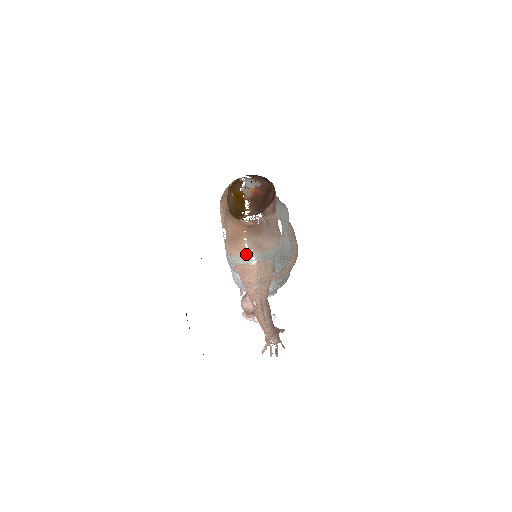
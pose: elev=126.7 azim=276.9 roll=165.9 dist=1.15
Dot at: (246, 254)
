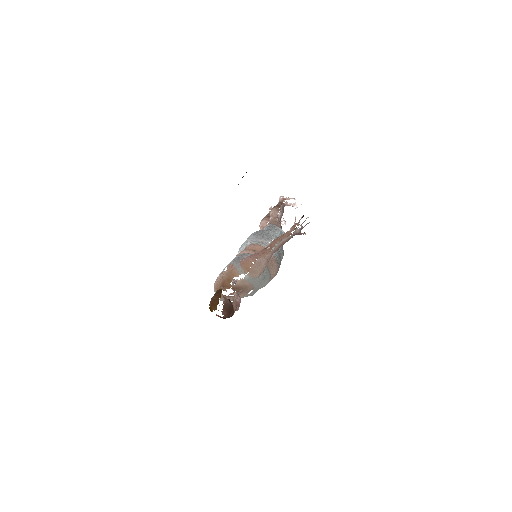
Dot at: occluded
